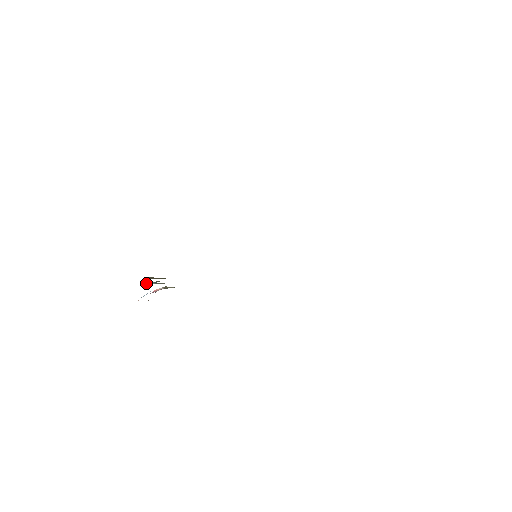
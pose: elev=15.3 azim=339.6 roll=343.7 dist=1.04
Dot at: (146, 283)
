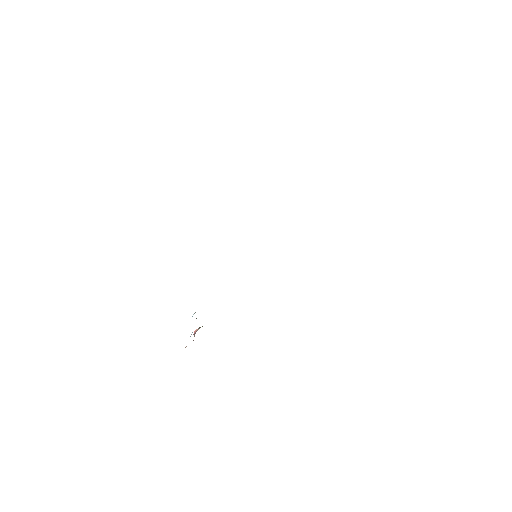
Dot at: occluded
